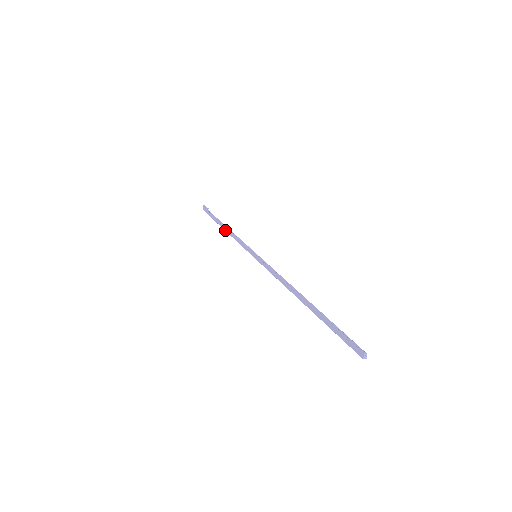
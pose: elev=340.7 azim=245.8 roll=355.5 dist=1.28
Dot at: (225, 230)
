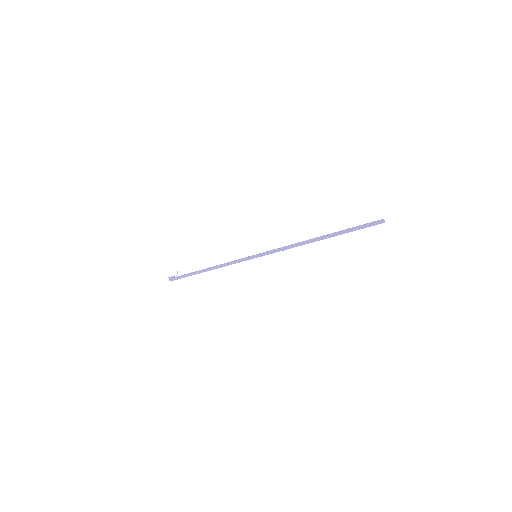
Dot at: (209, 270)
